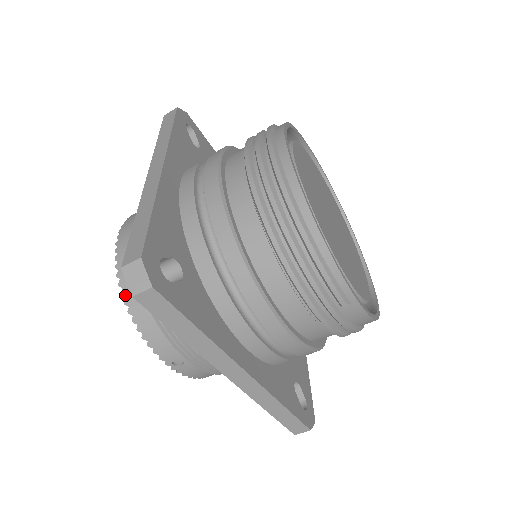
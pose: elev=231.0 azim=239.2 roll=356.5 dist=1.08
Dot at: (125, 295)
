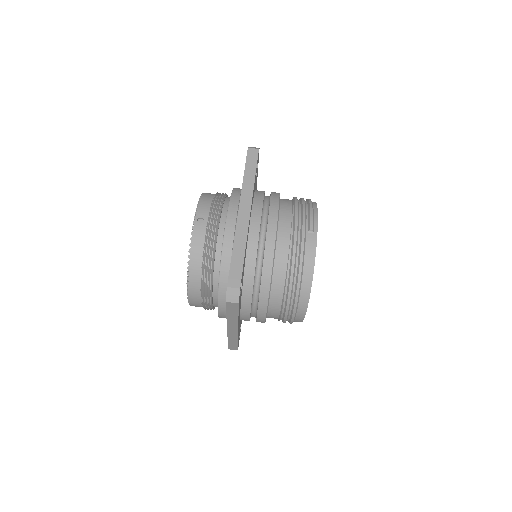
Dot at: (205, 193)
